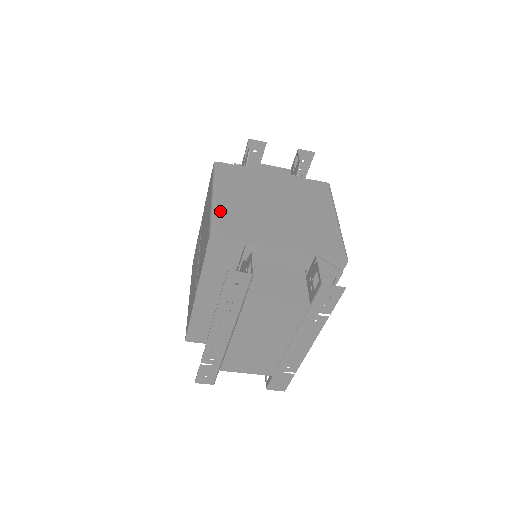
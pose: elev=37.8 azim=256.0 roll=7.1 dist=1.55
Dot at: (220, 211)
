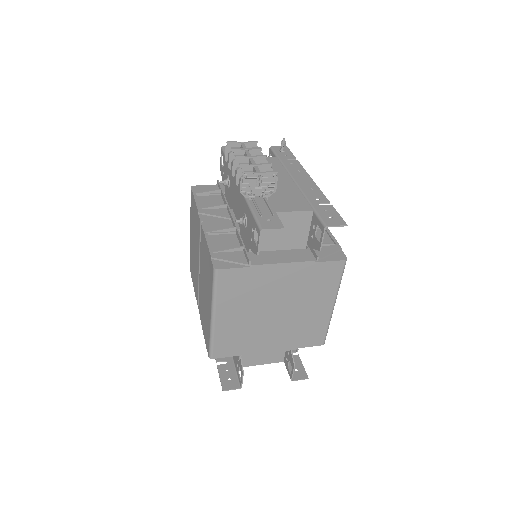
Dot at: (219, 333)
